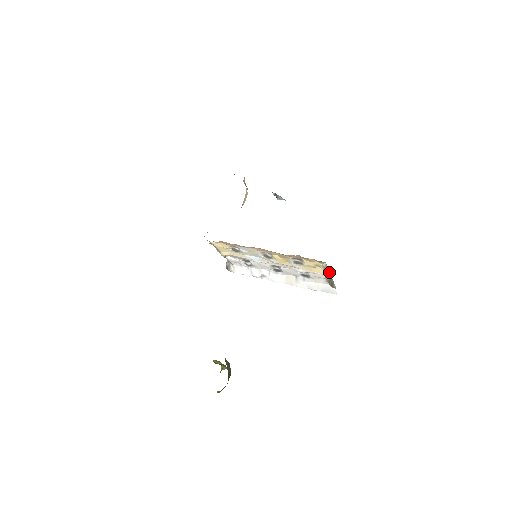
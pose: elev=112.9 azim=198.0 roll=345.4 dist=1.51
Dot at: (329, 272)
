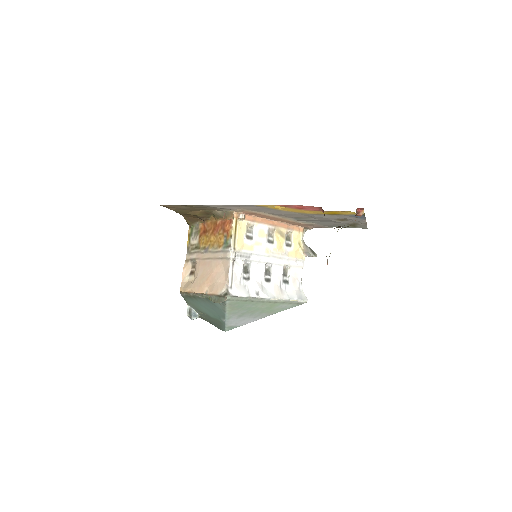
Dot at: (307, 246)
